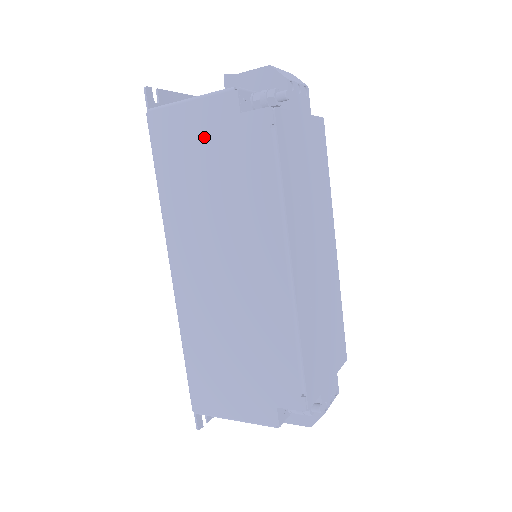
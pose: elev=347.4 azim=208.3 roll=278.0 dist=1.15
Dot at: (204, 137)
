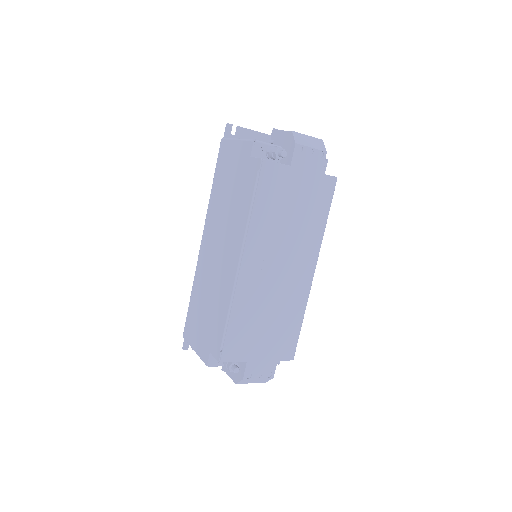
Dot at: (235, 165)
